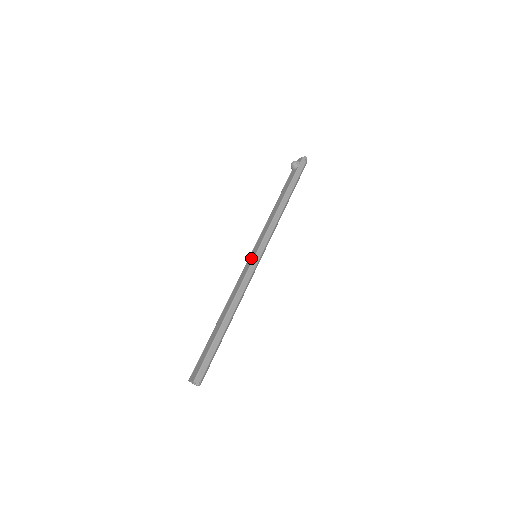
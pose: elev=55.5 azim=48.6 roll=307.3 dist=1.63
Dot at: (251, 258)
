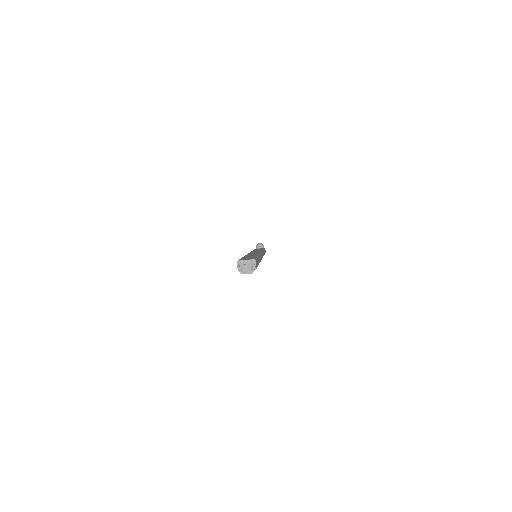
Dot at: occluded
